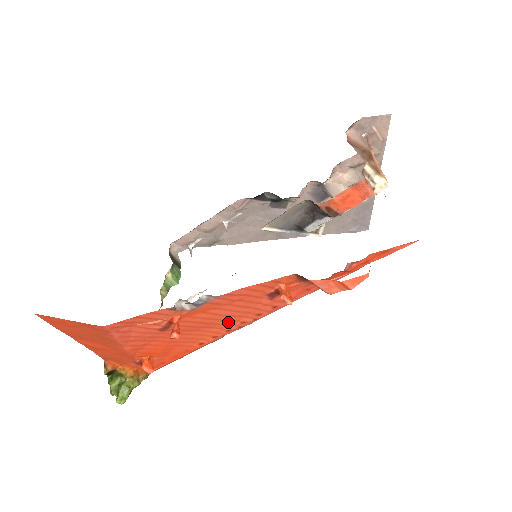
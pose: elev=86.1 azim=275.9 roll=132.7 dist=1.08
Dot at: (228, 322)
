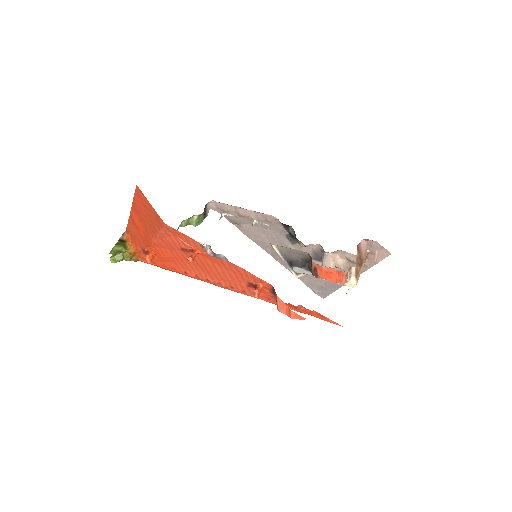
Dot at: (214, 276)
